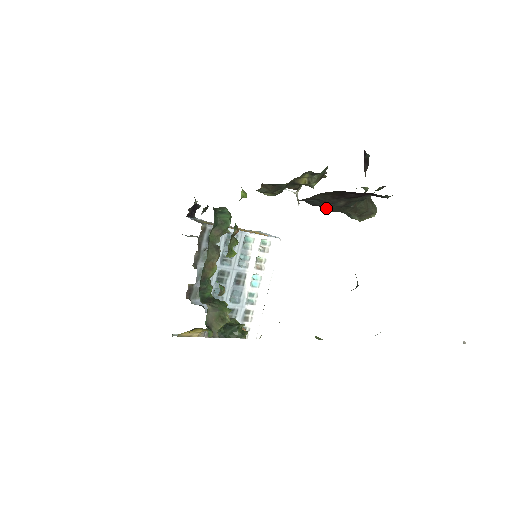
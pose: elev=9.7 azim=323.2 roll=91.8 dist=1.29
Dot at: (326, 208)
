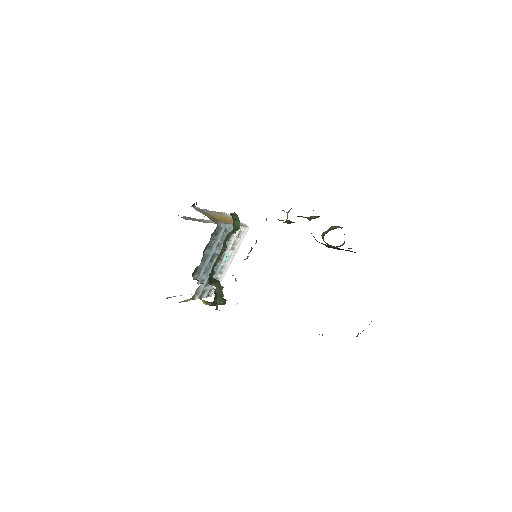
Dot at: (327, 246)
